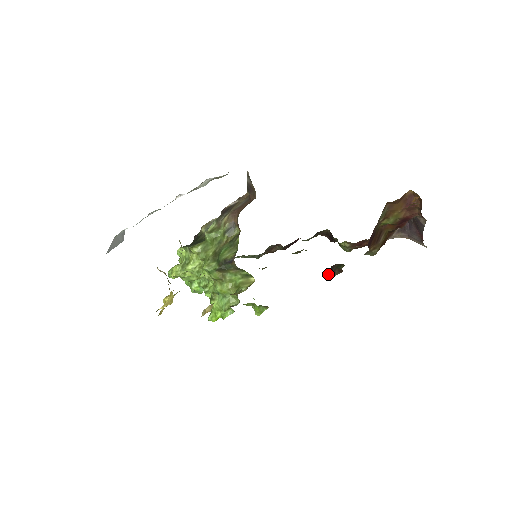
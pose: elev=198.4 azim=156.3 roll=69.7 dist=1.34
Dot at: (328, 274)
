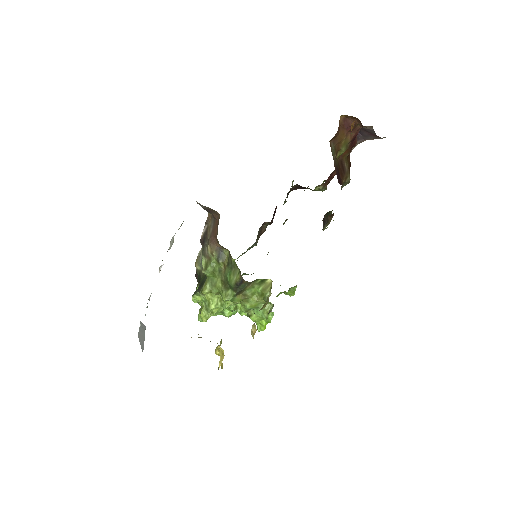
Dot at: (324, 226)
